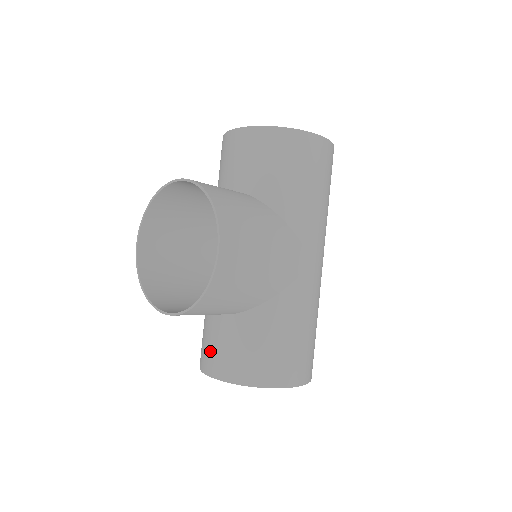
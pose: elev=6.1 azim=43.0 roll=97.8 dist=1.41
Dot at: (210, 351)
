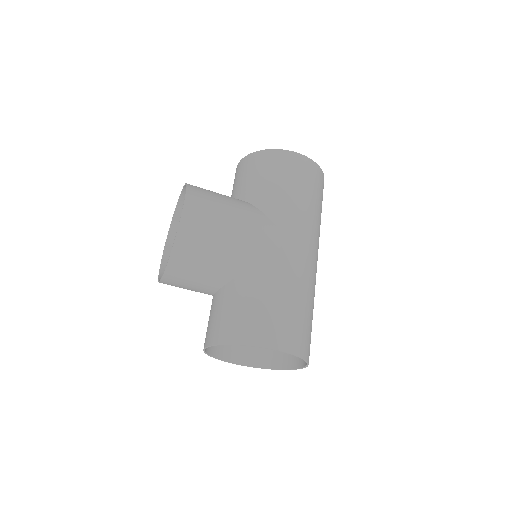
Dot at: (207, 328)
